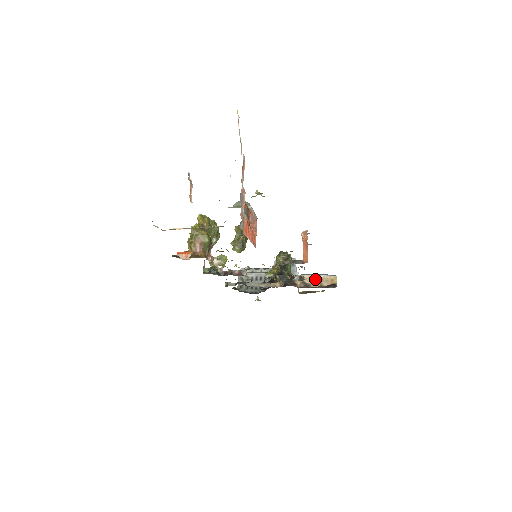
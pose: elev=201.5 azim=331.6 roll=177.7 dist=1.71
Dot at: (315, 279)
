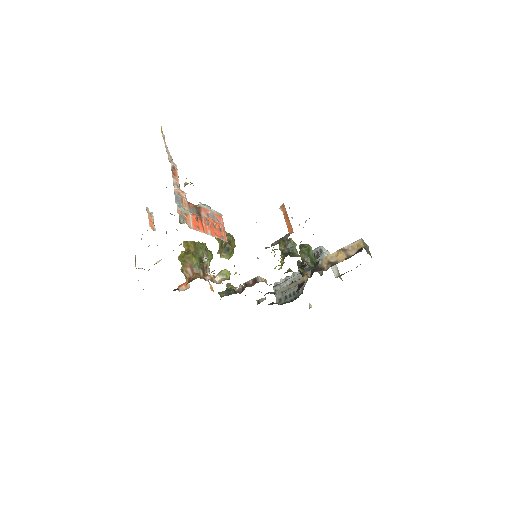
Dot at: (339, 253)
